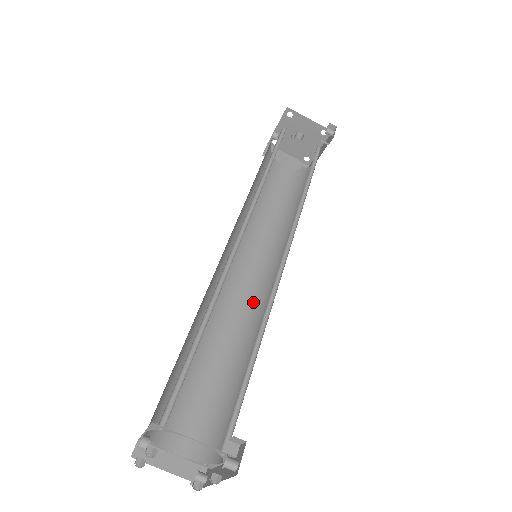
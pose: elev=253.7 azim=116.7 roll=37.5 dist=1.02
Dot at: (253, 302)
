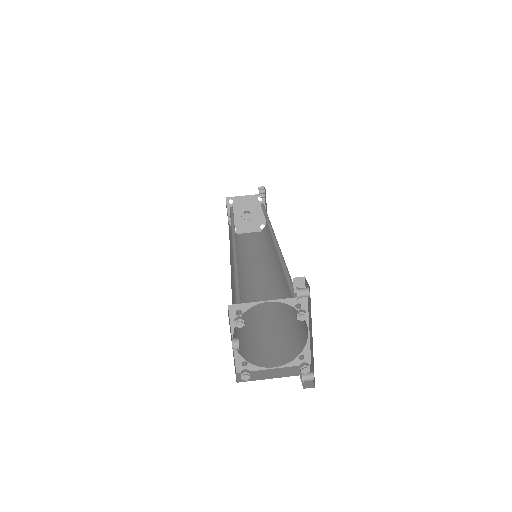
Dot at: (275, 284)
